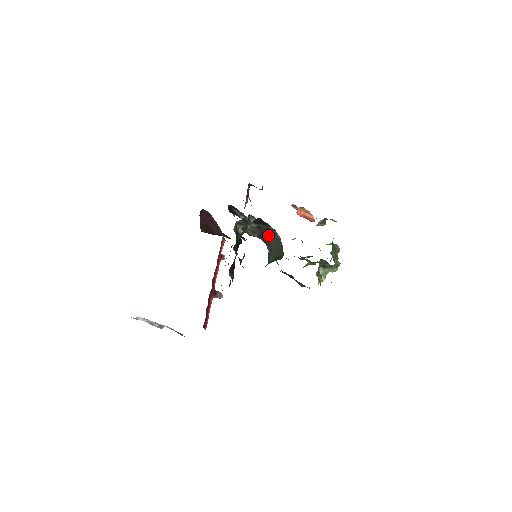
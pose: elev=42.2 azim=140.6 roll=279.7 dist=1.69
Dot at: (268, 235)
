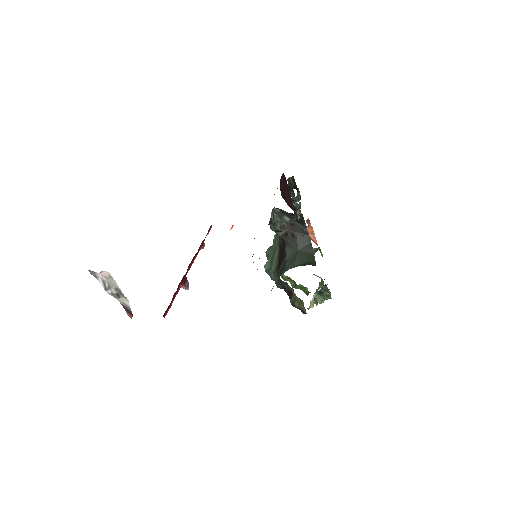
Dot at: (298, 236)
